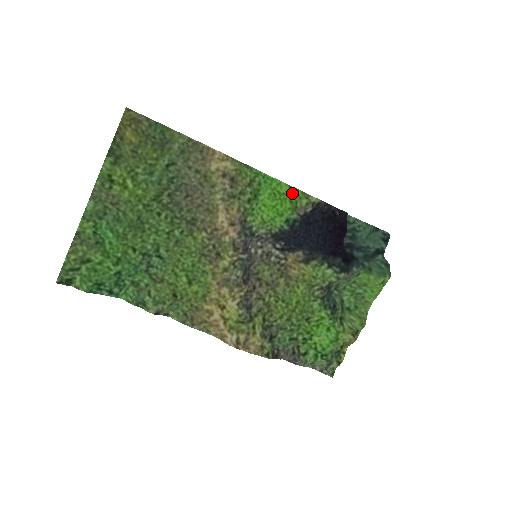
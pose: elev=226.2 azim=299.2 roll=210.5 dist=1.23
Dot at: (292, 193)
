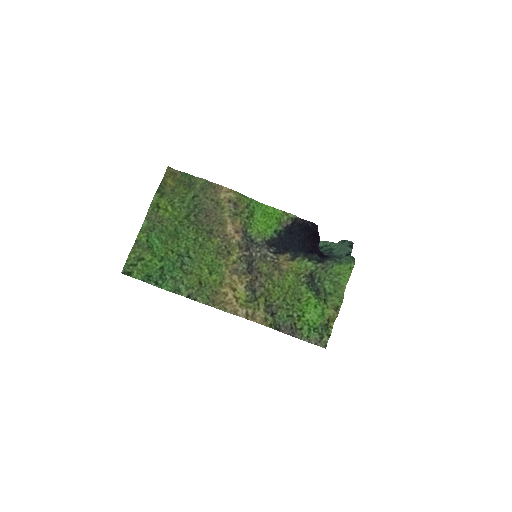
Dot at: (276, 212)
